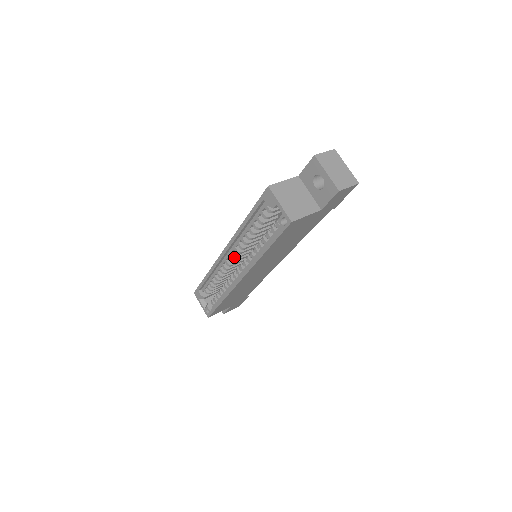
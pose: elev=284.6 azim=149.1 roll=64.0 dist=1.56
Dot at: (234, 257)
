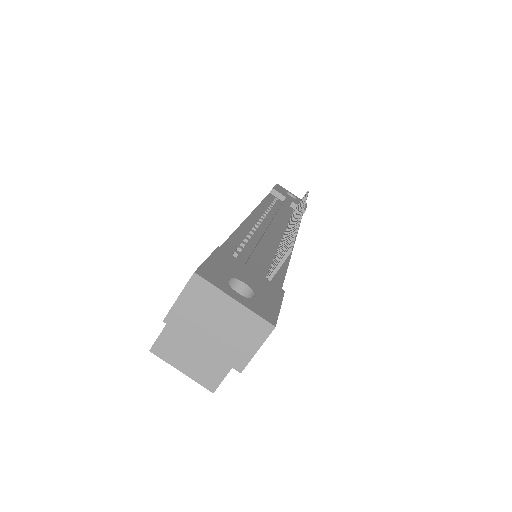
Dot at: occluded
